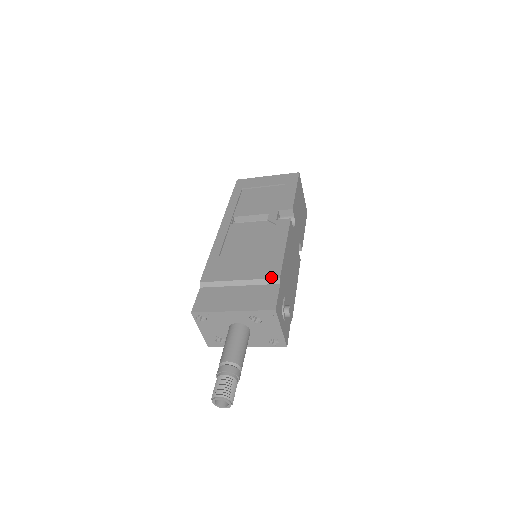
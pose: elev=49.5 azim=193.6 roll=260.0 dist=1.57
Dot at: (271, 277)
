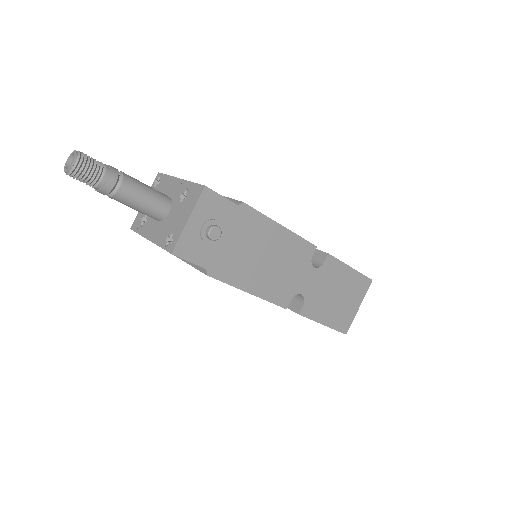
Dot at: (239, 201)
